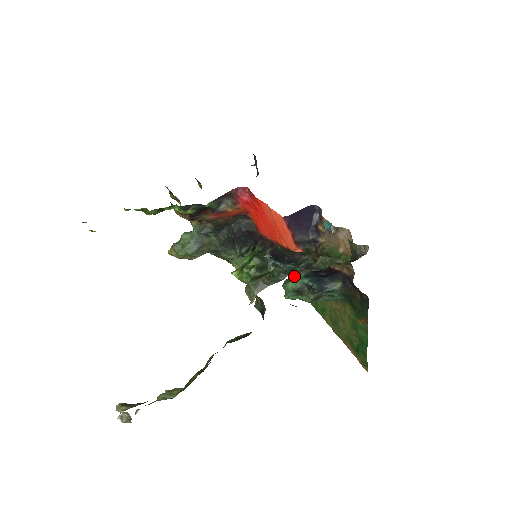
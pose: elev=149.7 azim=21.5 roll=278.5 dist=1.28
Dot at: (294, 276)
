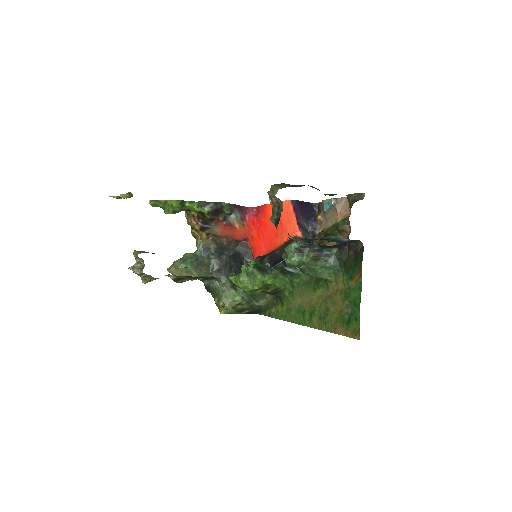
Dot at: occluded
